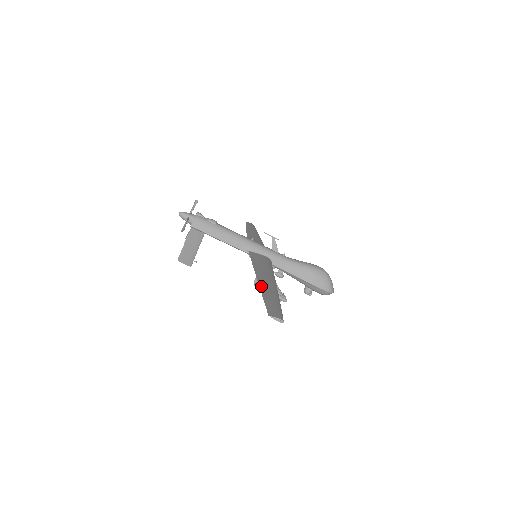
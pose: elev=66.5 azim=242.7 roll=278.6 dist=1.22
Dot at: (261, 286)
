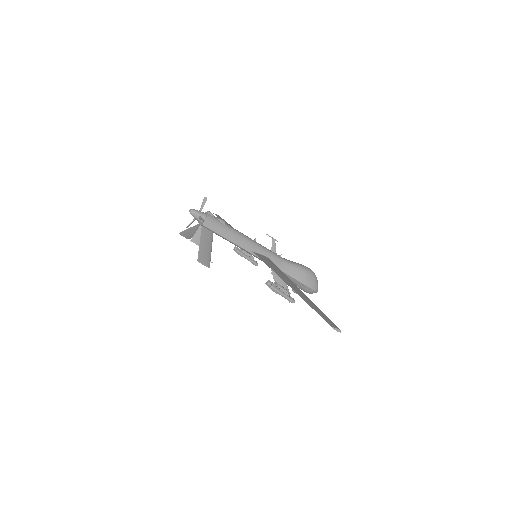
Dot at: (298, 293)
